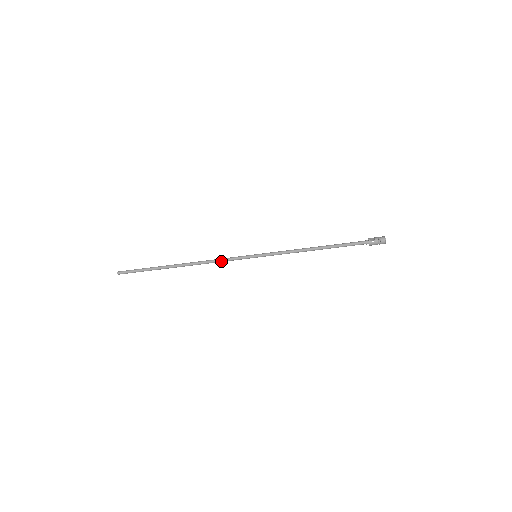
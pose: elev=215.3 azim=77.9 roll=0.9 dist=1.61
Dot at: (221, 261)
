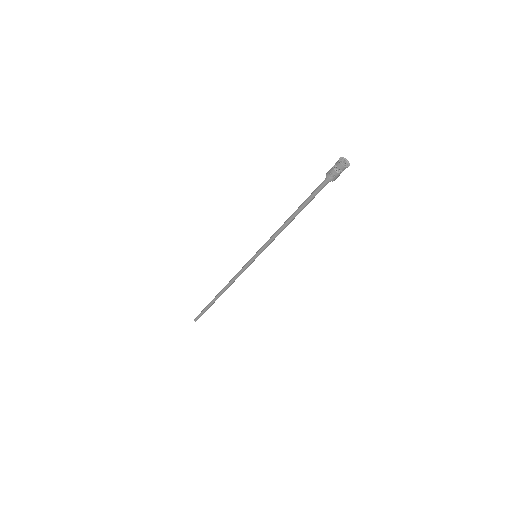
Dot at: occluded
